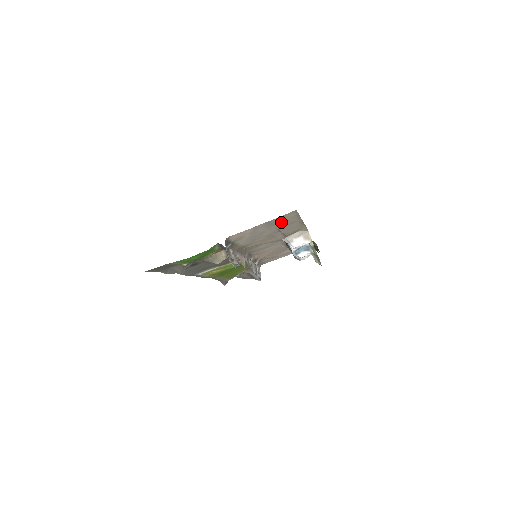
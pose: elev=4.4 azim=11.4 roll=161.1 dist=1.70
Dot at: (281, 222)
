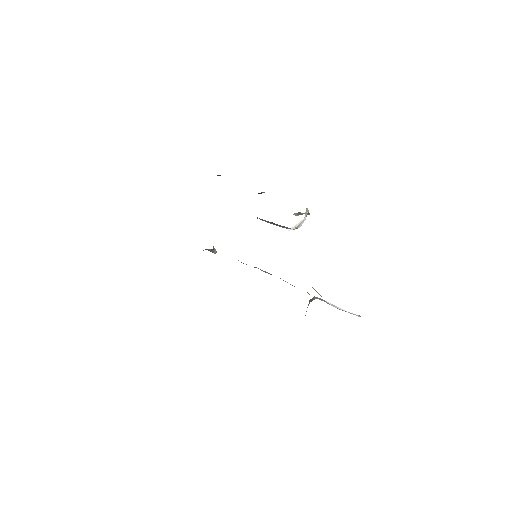
Dot at: occluded
